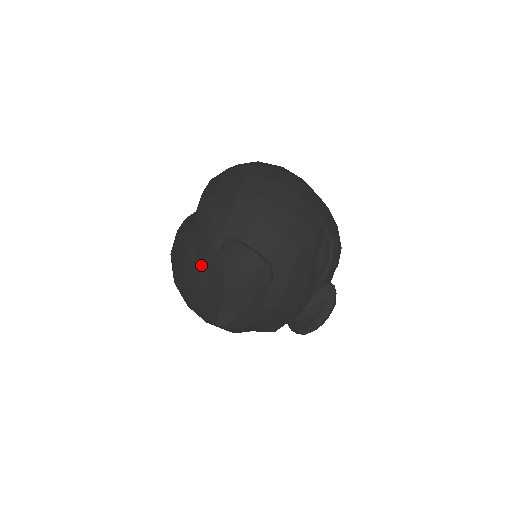
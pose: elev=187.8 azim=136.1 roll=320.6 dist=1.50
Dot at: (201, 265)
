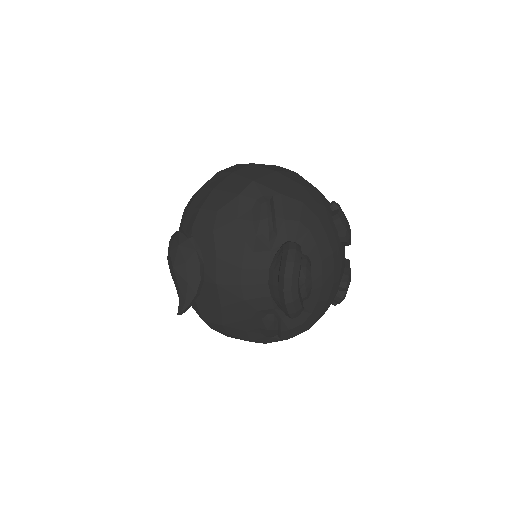
Dot at: occluded
